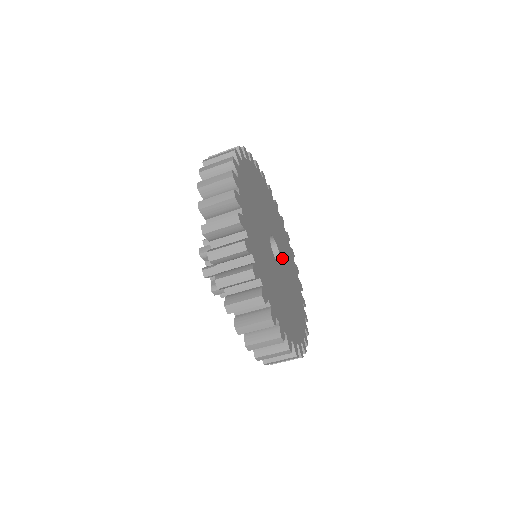
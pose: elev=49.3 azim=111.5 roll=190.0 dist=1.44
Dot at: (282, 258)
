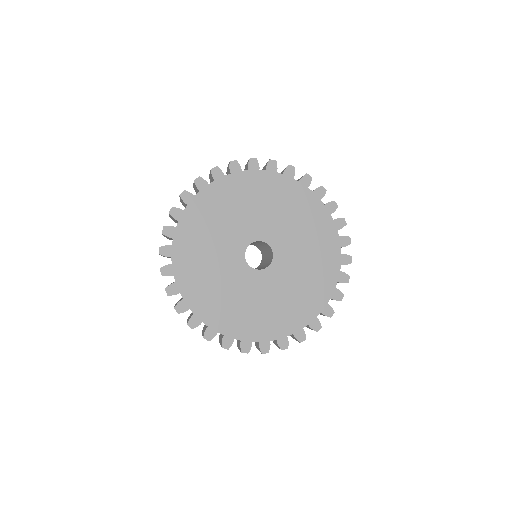
Dot at: (281, 249)
